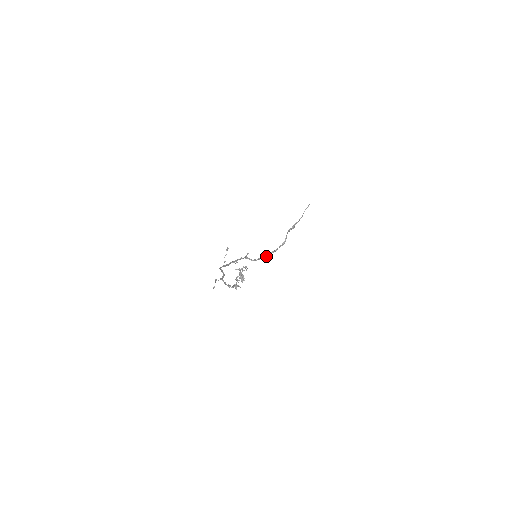
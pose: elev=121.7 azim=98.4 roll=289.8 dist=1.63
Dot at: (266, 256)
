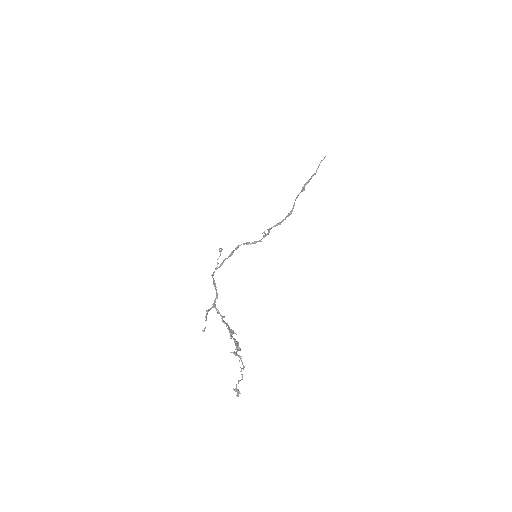
Dot at: (268, 233)
